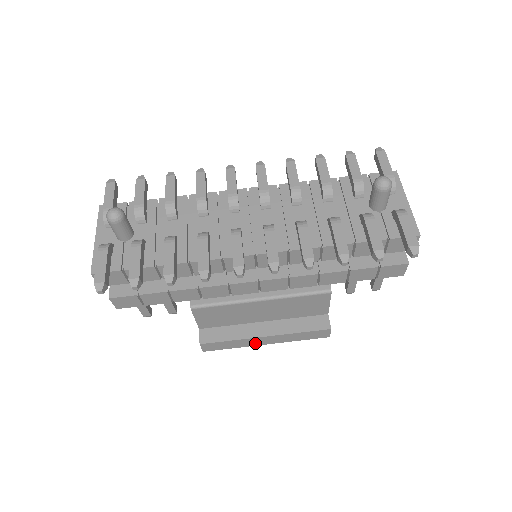
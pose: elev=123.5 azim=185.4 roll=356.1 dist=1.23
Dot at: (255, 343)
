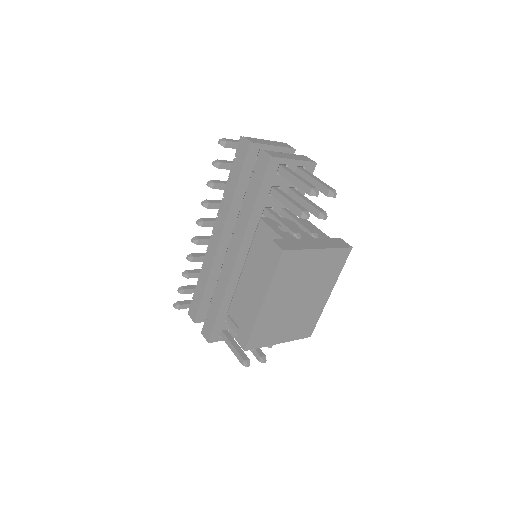
Dot at: (256, 309)
